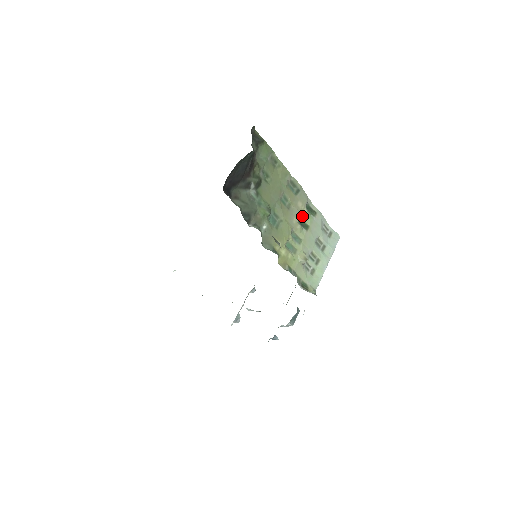
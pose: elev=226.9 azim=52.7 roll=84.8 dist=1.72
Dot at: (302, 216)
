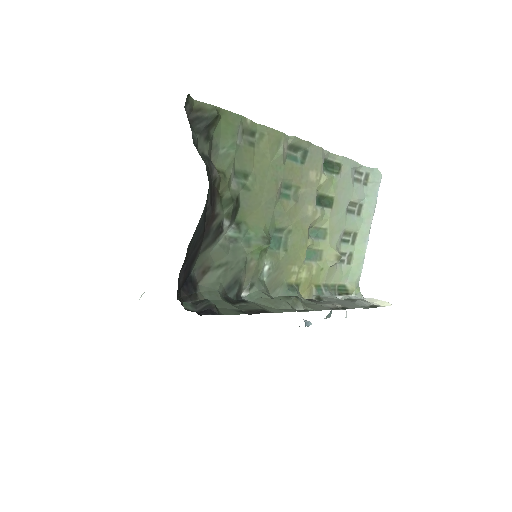
Dot at: (319, 190)
